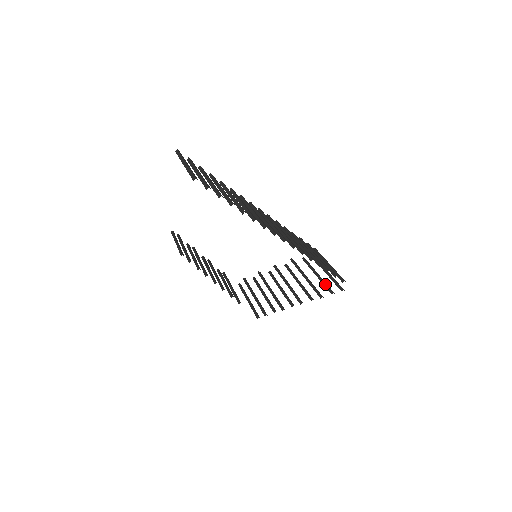
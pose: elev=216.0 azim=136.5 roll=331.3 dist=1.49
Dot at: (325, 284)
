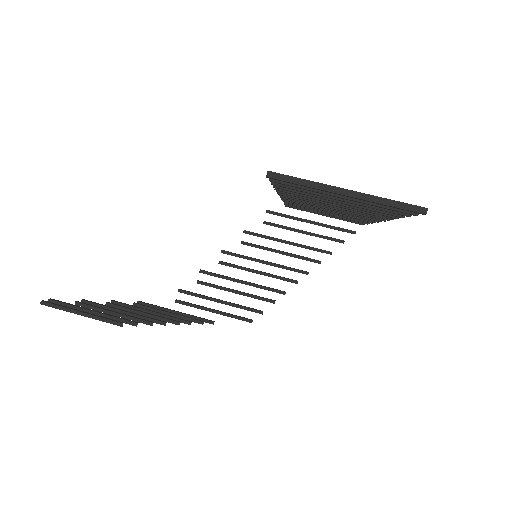
Dot at: (325, 237)
